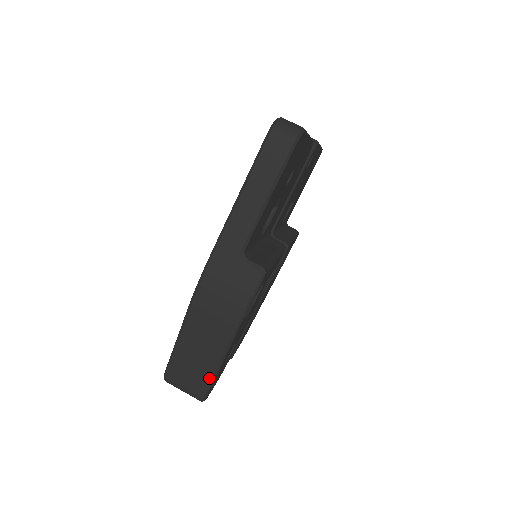
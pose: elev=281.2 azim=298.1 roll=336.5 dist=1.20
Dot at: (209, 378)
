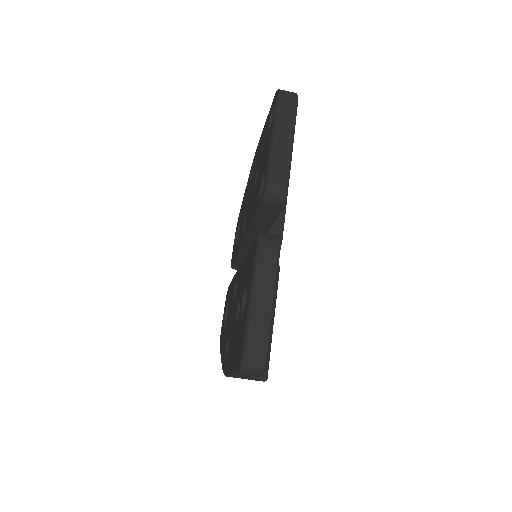
Dot at: occluded
